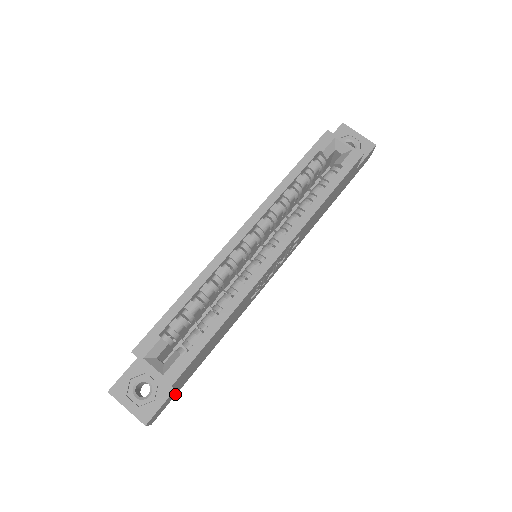
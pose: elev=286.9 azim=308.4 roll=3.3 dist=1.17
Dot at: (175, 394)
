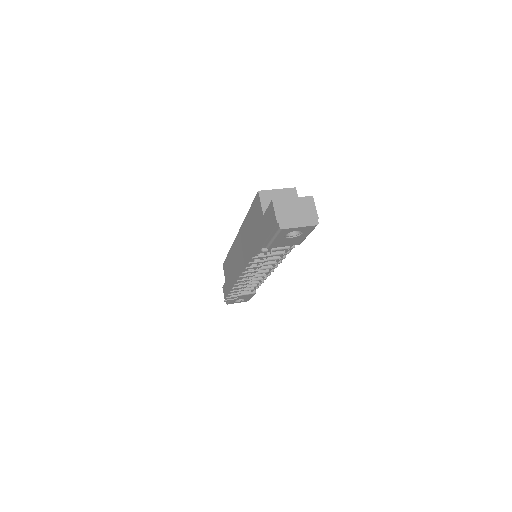
Dot at: occluded
